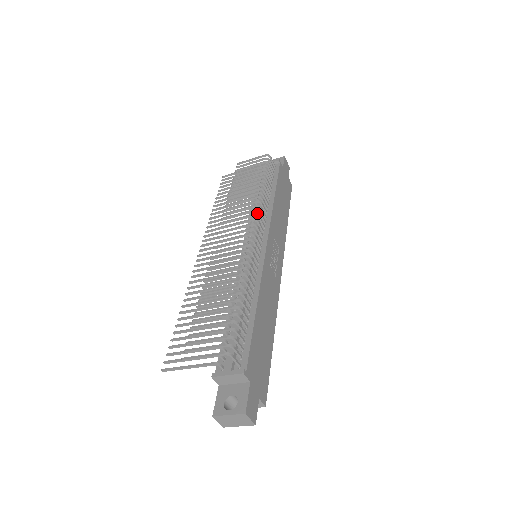
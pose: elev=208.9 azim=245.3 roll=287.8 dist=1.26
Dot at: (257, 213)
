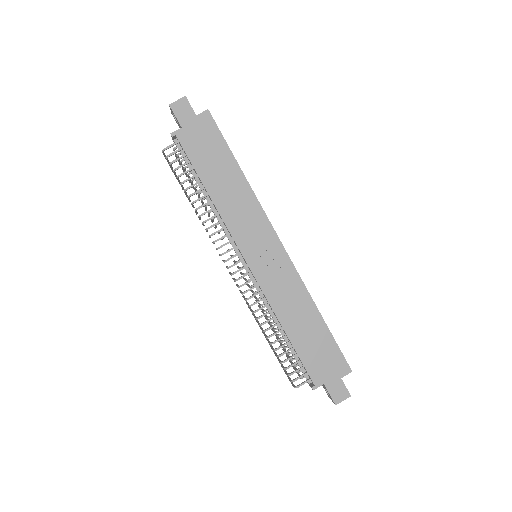
Dot at: occluded
